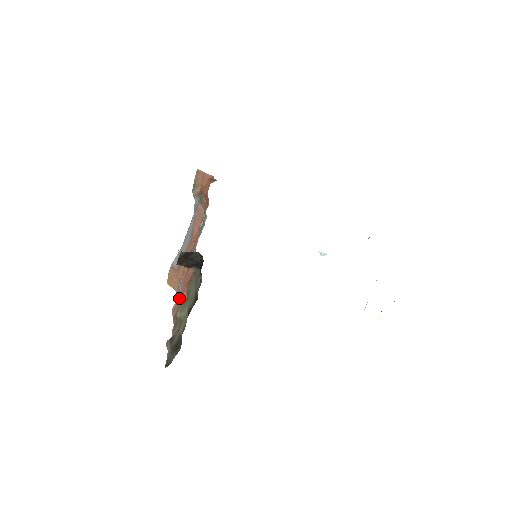
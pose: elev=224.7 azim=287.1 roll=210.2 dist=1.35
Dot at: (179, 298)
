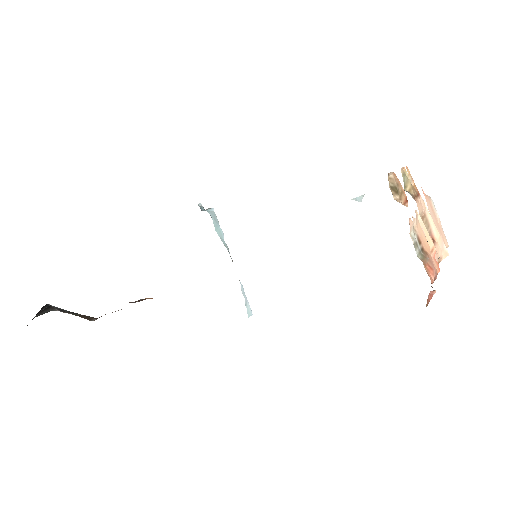
Dot at: occluded
